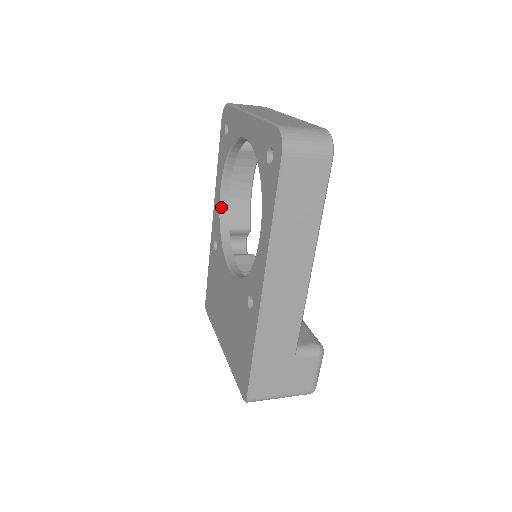
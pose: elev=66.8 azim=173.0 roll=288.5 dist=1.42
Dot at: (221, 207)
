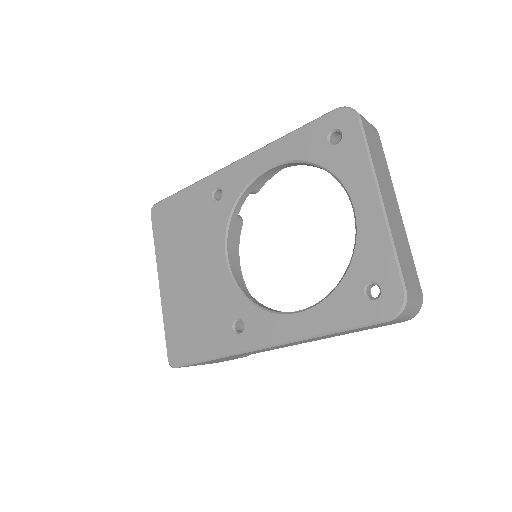
Dot at: (256, 179)
